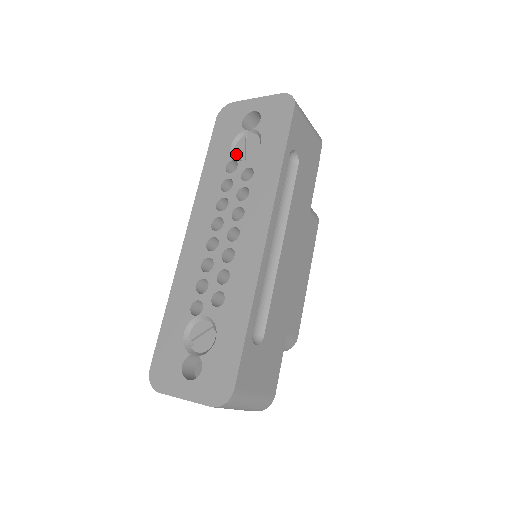
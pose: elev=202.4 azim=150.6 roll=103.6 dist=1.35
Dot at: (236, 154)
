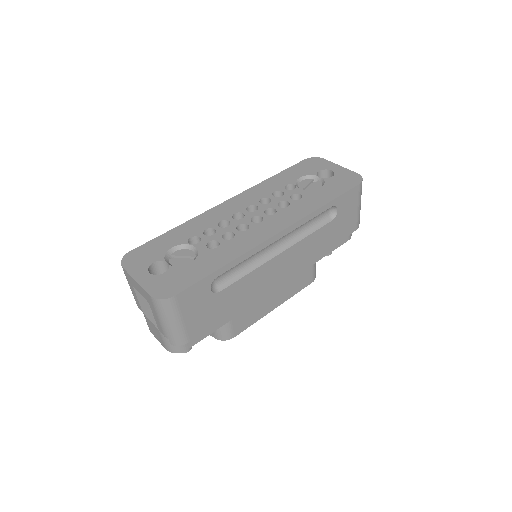
Dot at: (299, 184)
